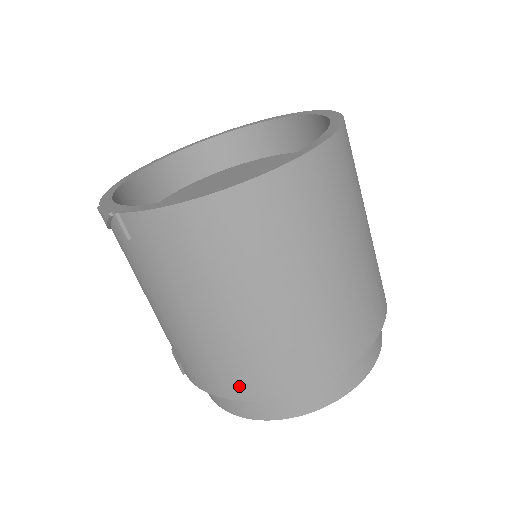
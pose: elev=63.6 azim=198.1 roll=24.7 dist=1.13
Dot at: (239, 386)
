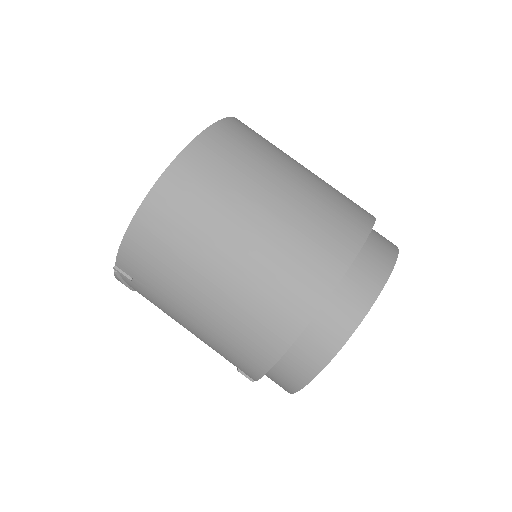
Dot at: (266, 346)
